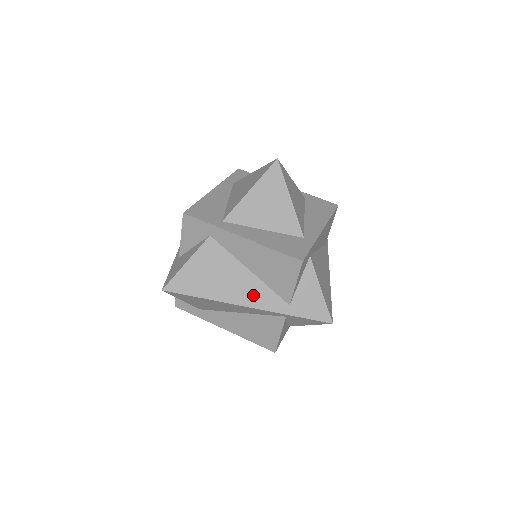
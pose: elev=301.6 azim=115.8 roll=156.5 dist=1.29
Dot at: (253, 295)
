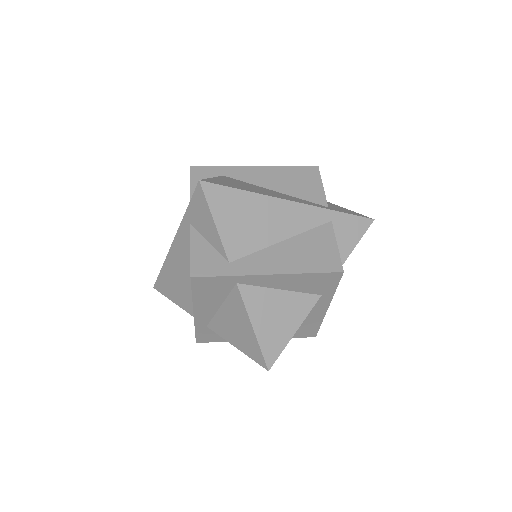
Dot at: (291, 199)
